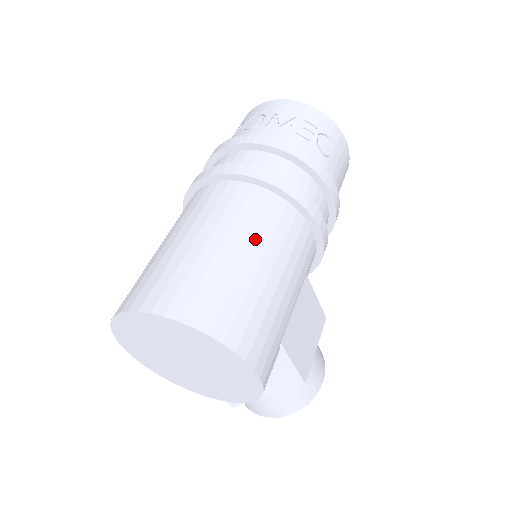
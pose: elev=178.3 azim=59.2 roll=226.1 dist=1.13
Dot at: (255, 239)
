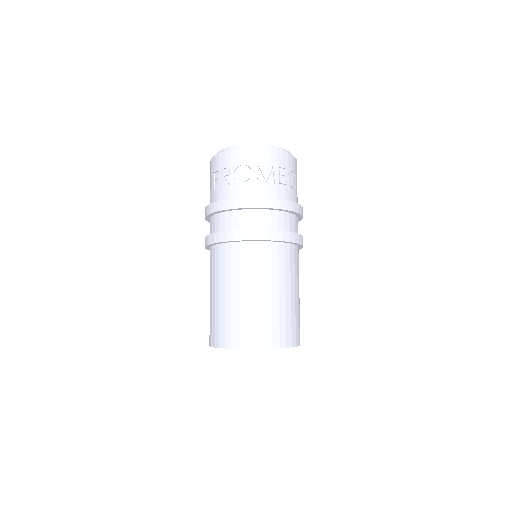
Dot at: (285, 281)
